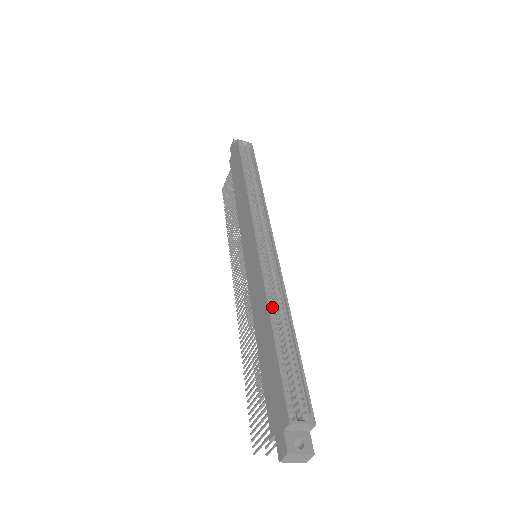
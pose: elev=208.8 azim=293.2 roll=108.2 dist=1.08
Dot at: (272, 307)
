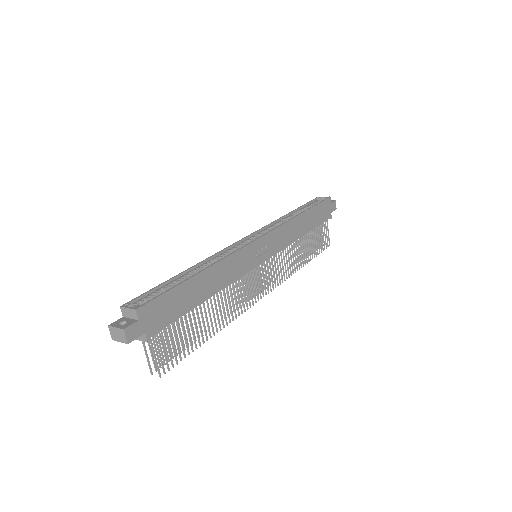
Dot at: (203, 265)
